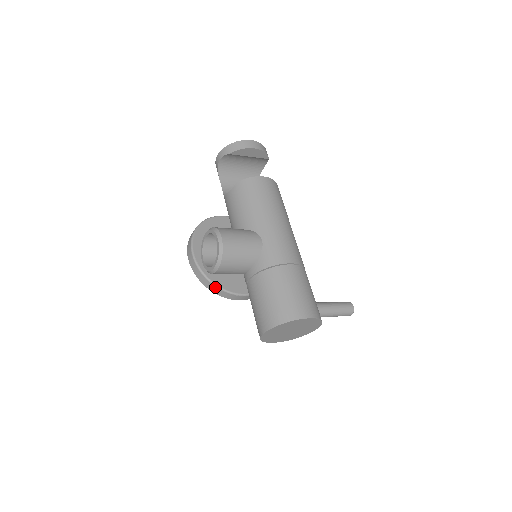
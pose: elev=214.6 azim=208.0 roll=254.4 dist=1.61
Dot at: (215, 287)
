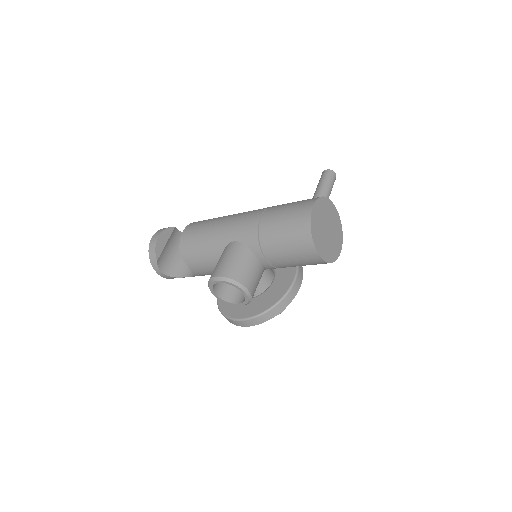
Dot at: (278, 305)
